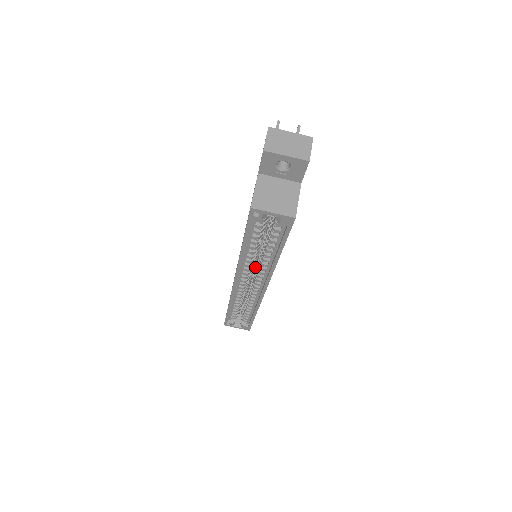
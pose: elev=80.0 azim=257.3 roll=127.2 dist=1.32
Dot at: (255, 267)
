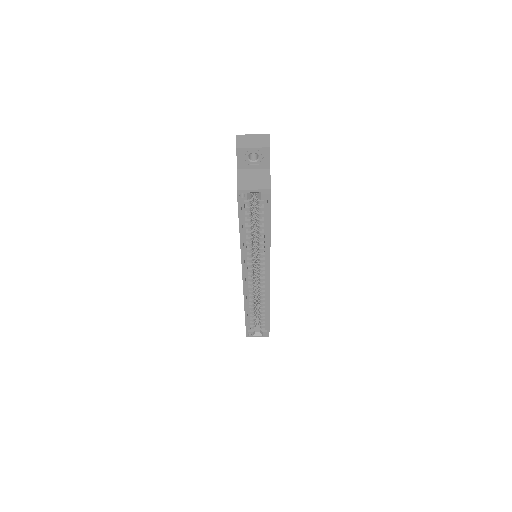
Dot at: (256, 260)
